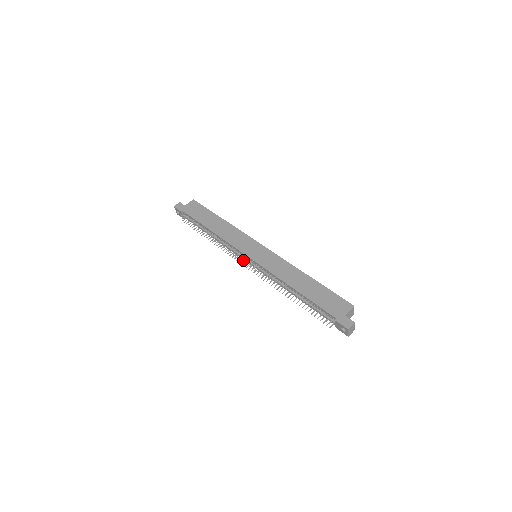
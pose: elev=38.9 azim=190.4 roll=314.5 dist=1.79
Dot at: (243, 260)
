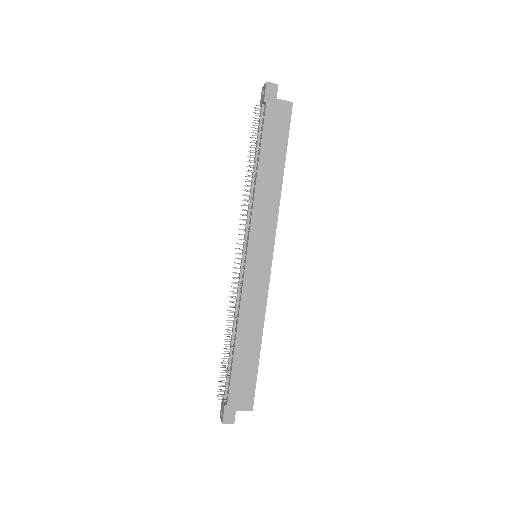
Dot at: (240, 249)
